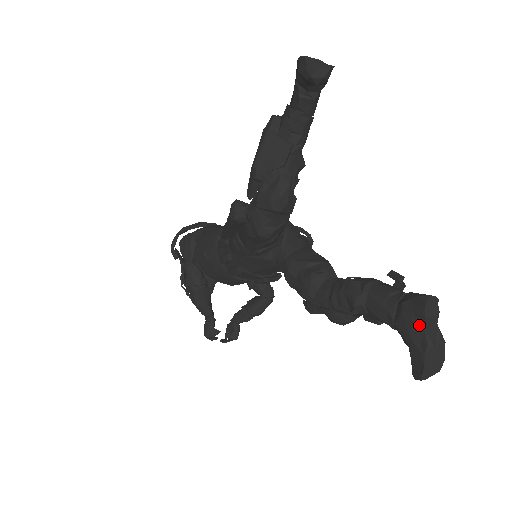
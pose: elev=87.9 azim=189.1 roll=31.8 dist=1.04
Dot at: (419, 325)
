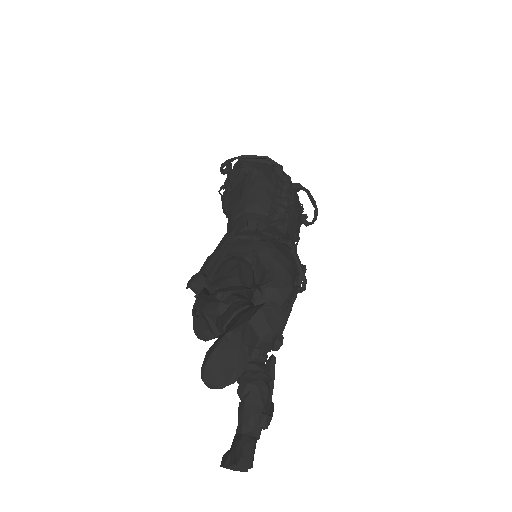
Dot at: (234, 459)
